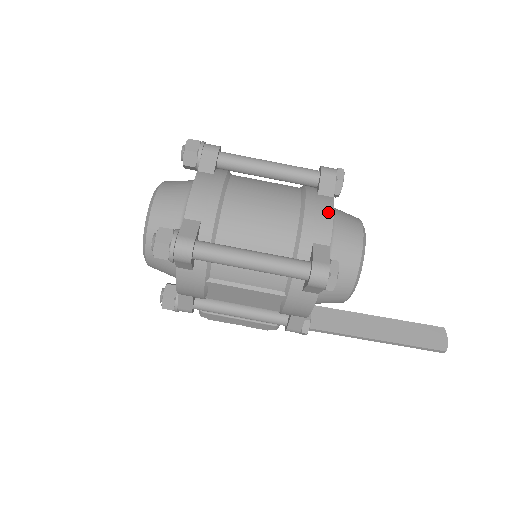
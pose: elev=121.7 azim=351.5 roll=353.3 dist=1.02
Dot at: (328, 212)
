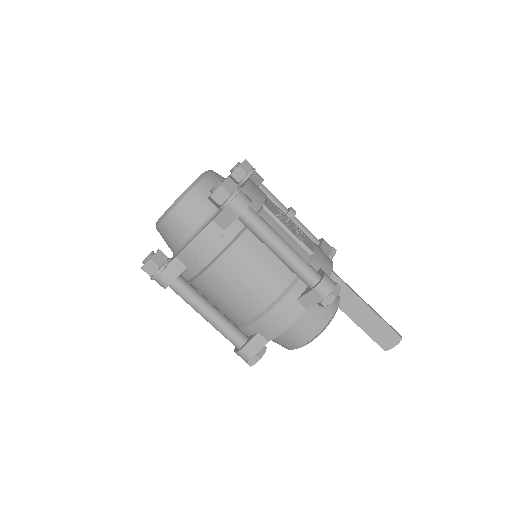
Dot at: (286, 323)
